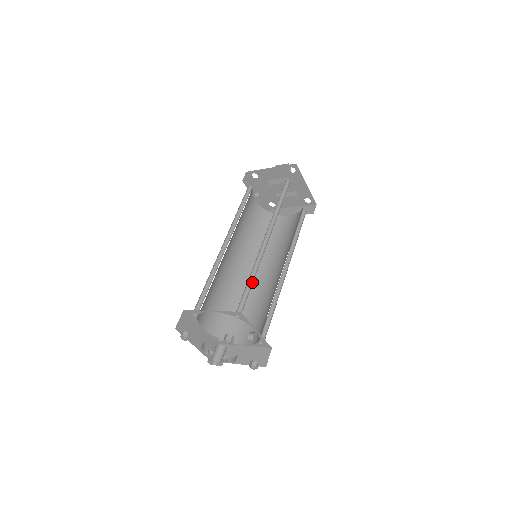
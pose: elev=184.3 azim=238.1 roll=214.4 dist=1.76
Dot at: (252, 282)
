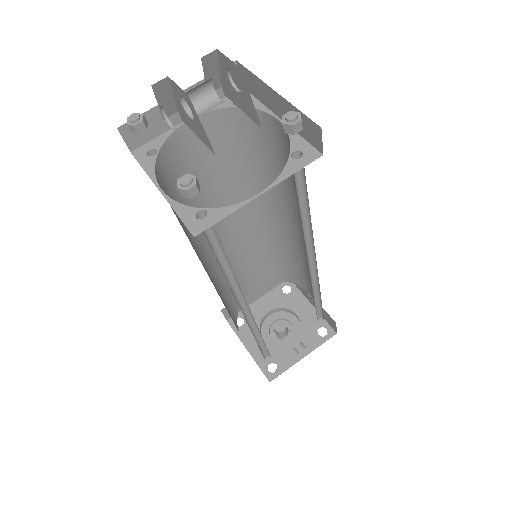
Dot at: (262, 338)
